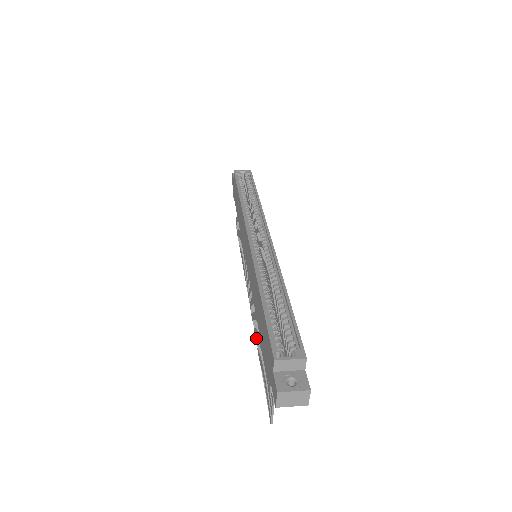
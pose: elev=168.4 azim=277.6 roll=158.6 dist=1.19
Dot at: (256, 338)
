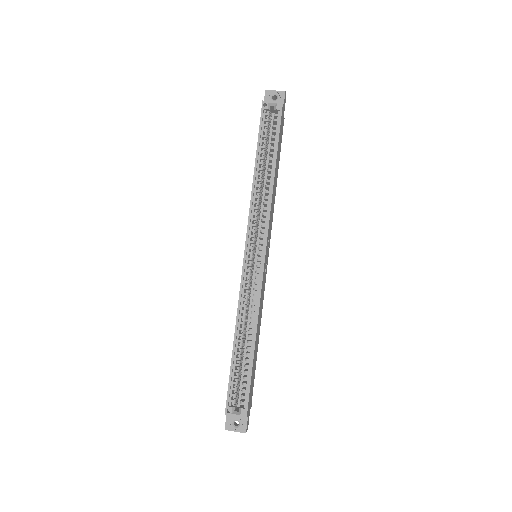
Dot at: occluded
